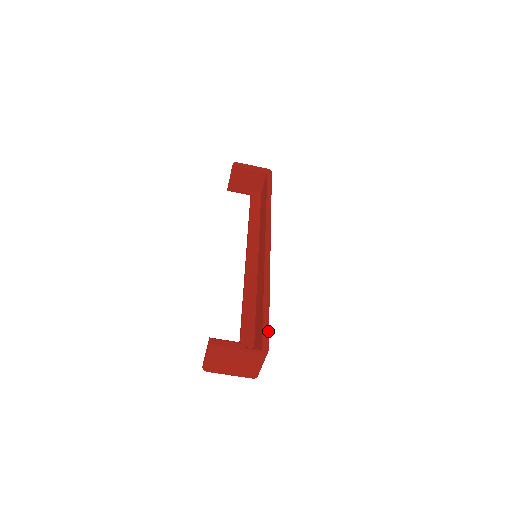
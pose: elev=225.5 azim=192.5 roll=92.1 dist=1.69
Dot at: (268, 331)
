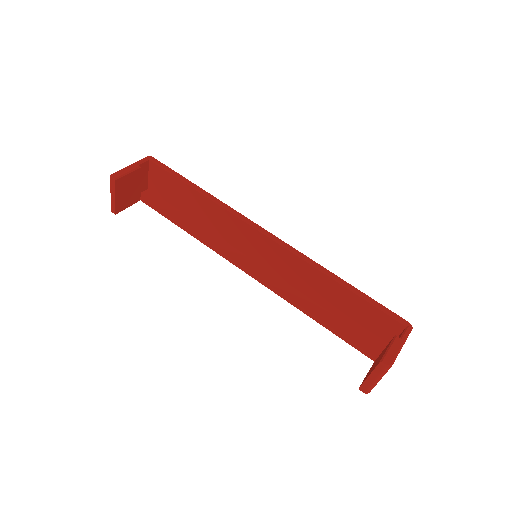
Dot at: (387, 308)
